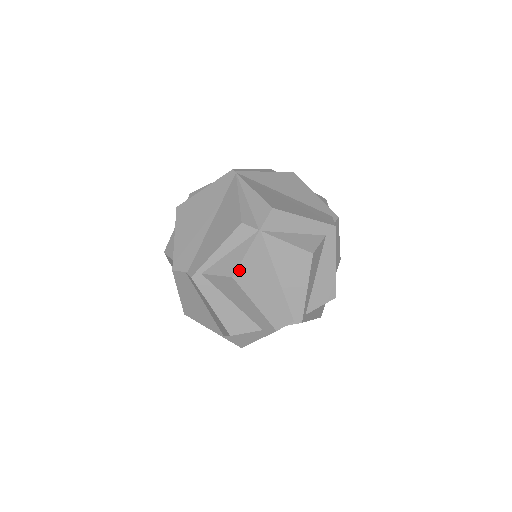
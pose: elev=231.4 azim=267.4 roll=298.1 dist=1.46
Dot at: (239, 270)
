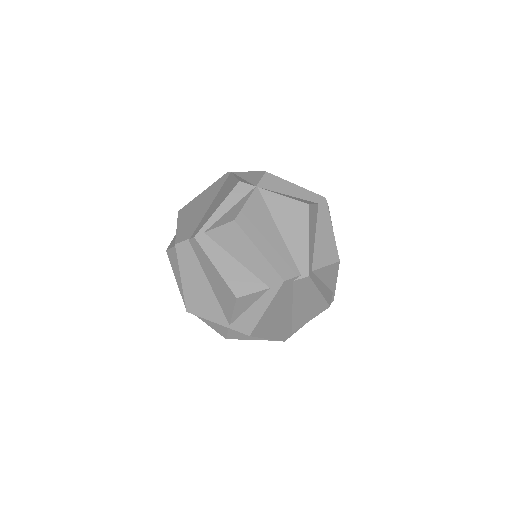
Dot at: (240, 215)
